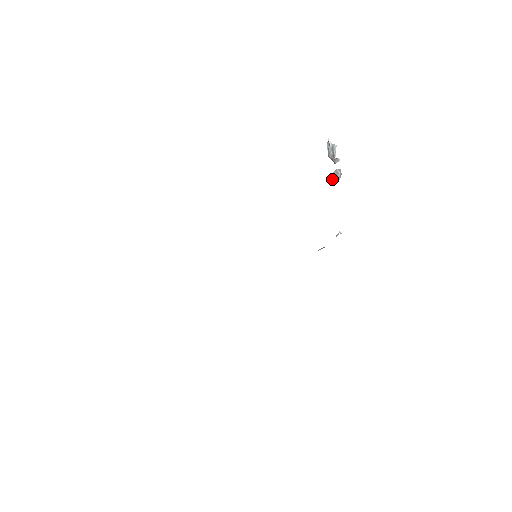
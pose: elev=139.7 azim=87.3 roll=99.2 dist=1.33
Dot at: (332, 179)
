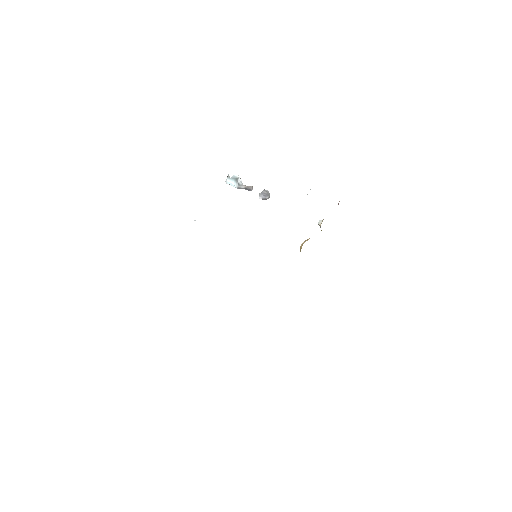
Dot at: (267, 196)
